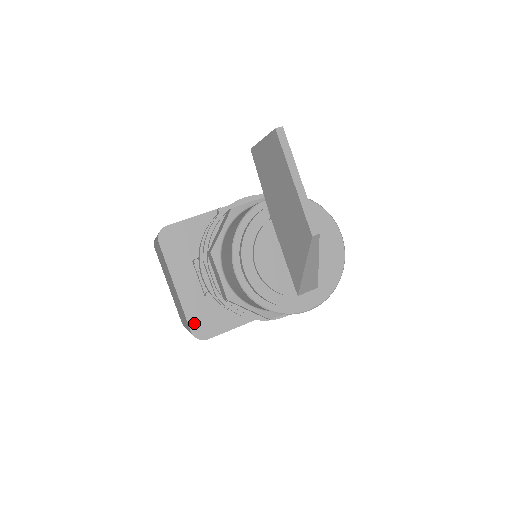
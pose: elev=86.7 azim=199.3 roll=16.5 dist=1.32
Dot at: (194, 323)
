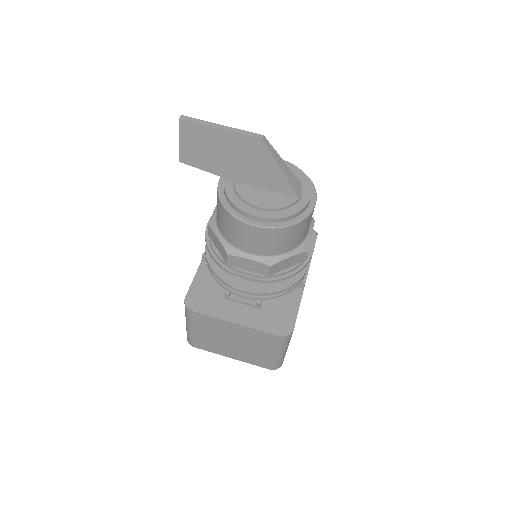
Dot at: (273, 329)
